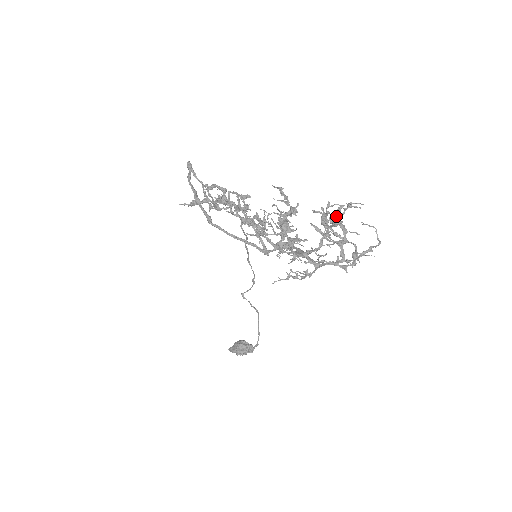
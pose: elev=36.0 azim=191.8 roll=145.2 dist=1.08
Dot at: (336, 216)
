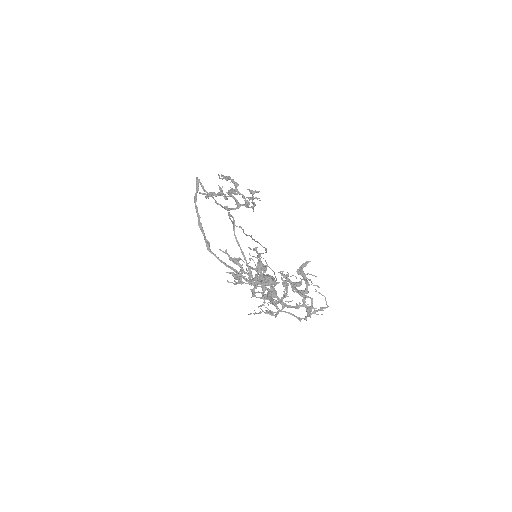
Dot at: (302, 271)
